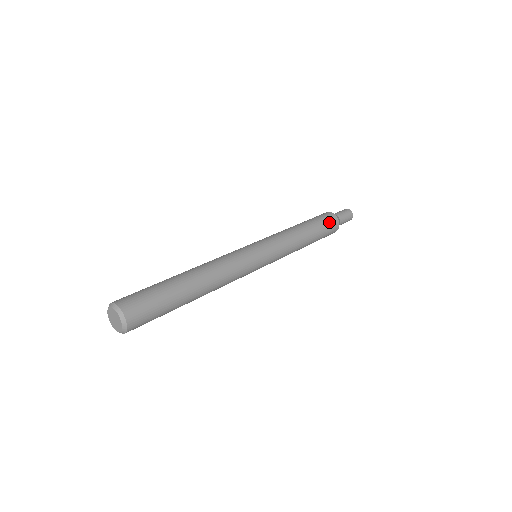
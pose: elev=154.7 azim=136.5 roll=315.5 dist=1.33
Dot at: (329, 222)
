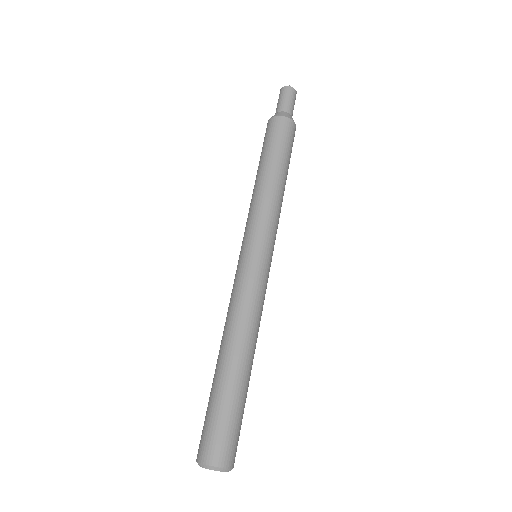
Dot at: (292, 140)
